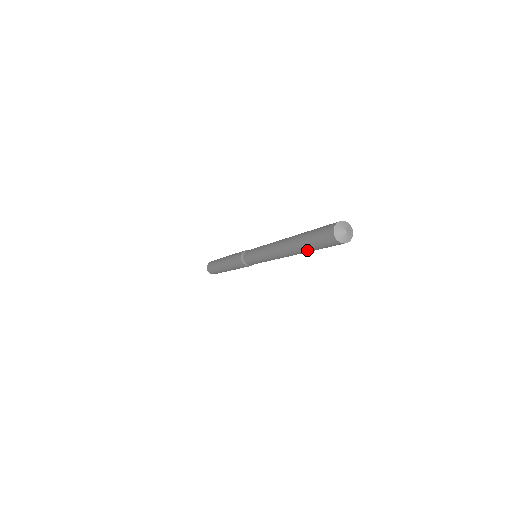
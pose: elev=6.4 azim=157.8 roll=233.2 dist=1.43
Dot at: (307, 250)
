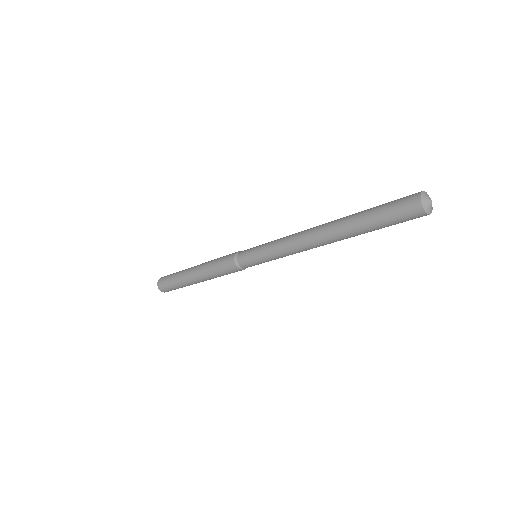
Dot at: (360, 227)
